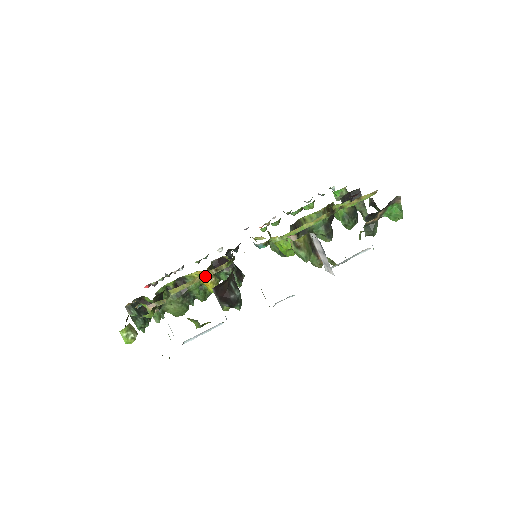
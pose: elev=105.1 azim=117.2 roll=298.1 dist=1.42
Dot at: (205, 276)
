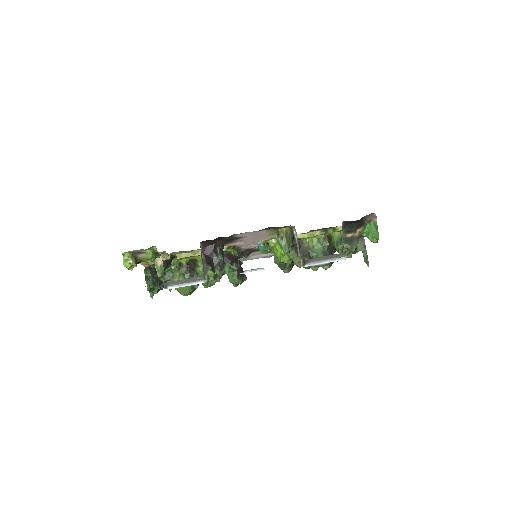
Dot at: occluded
